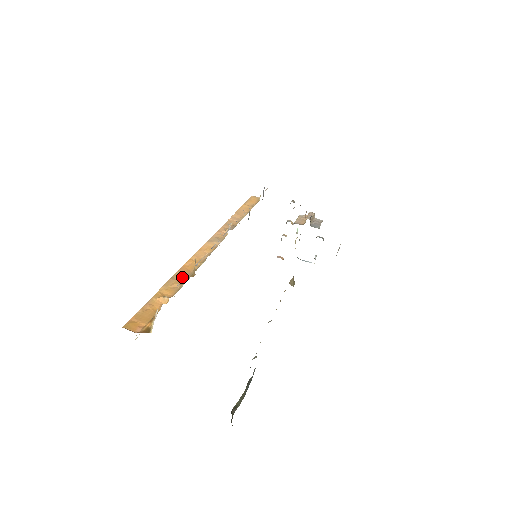
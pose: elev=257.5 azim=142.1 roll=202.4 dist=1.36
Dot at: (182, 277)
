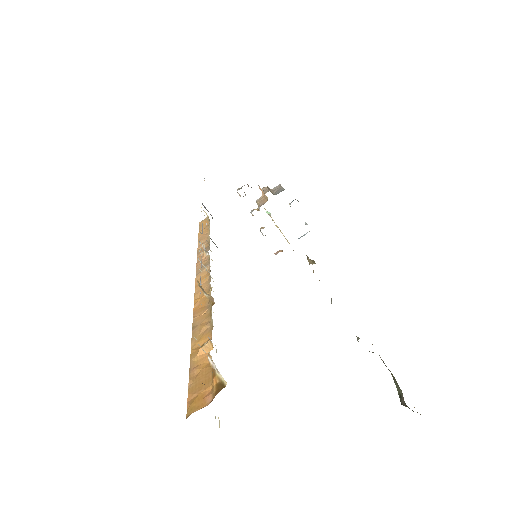
Dot at: (203, 317)
